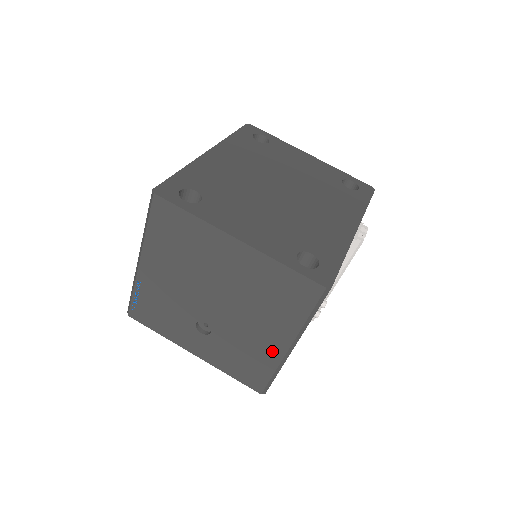
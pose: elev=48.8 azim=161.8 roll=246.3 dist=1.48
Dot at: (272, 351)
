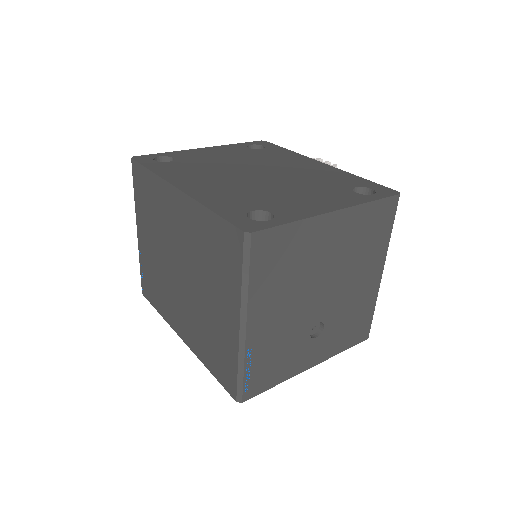
Dot at: (371, 290)
